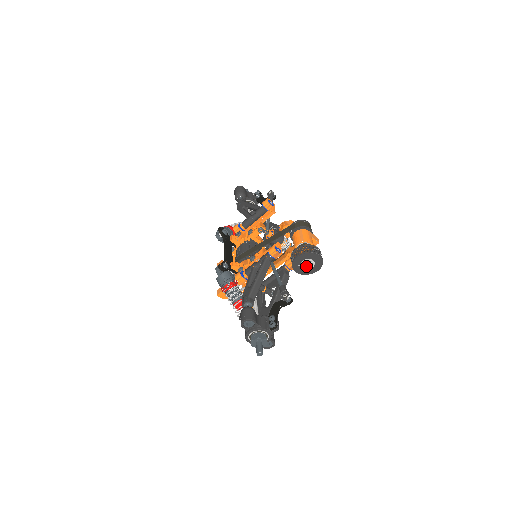
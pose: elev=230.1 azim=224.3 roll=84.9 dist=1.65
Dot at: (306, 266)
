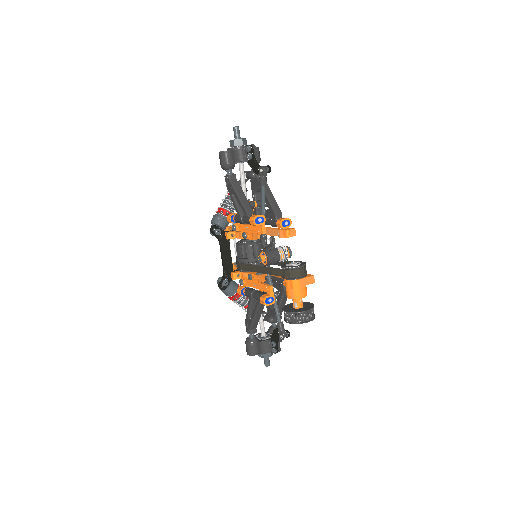
Dot at: occluded
